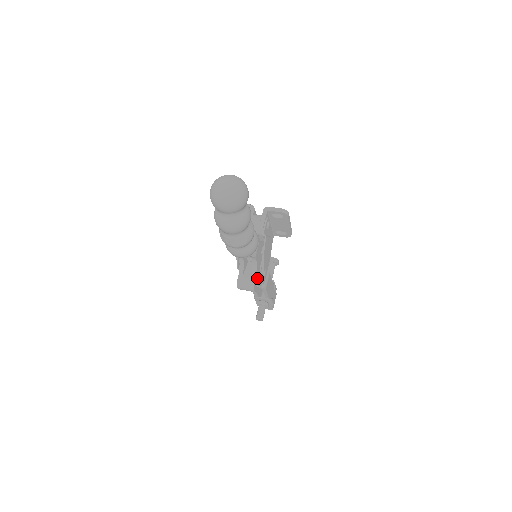
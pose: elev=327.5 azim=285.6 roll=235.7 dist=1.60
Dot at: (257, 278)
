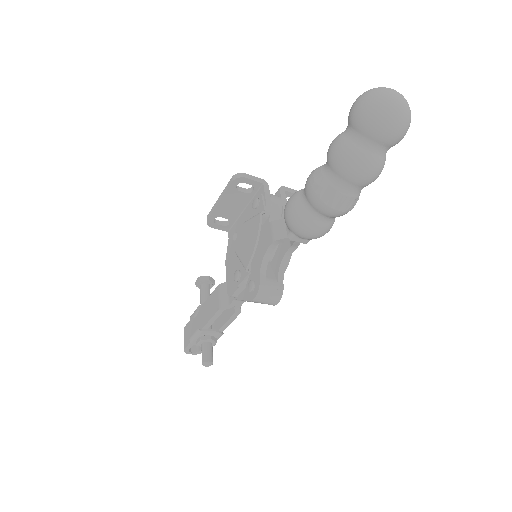
Dot at: occluded
